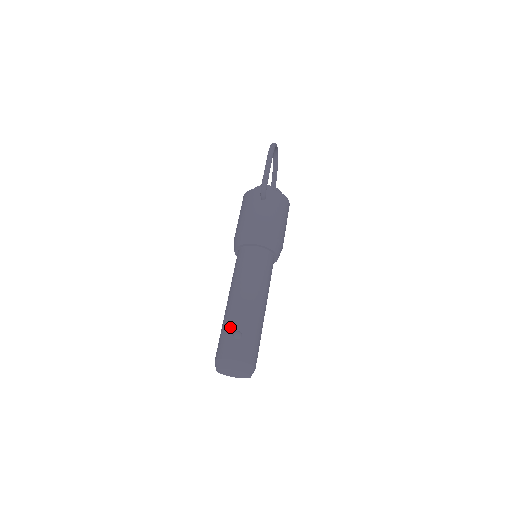
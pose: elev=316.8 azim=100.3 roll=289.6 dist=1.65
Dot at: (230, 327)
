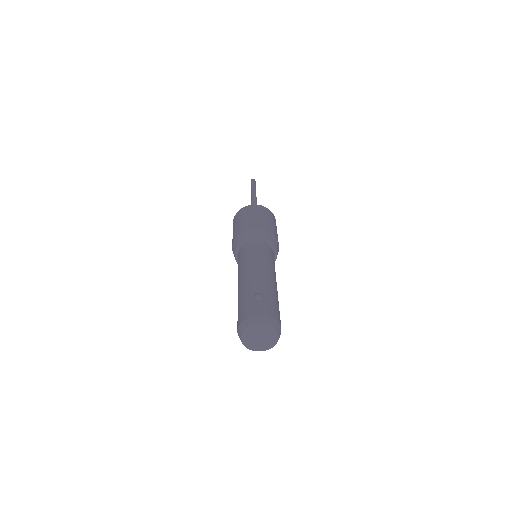
Dot at: (248, 294)
